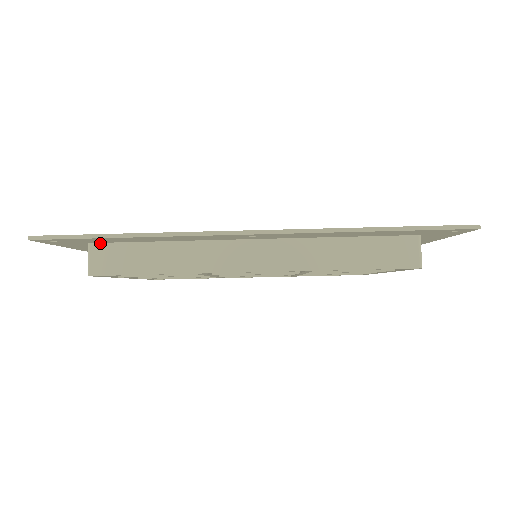
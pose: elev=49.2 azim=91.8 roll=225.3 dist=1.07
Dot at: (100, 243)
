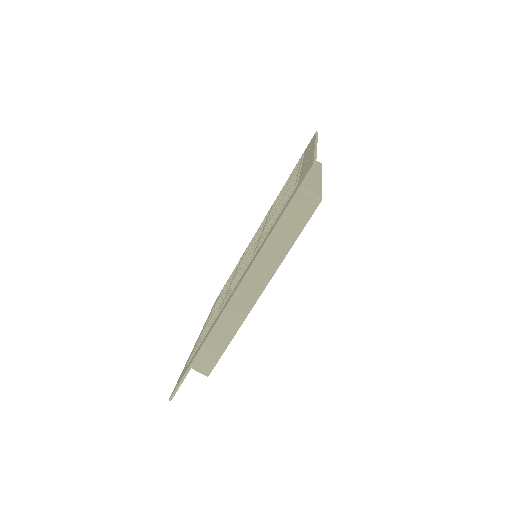
Dot at: occluded
